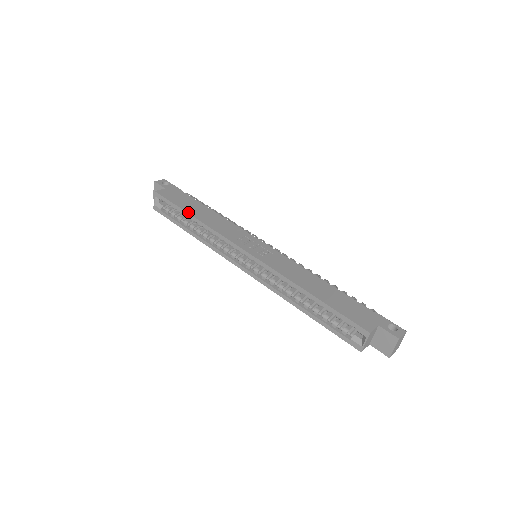
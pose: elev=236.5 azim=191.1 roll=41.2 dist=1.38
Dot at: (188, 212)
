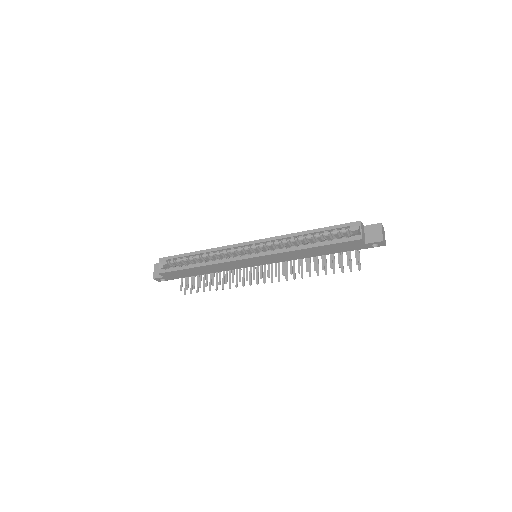
Dot at: (193, 252)
